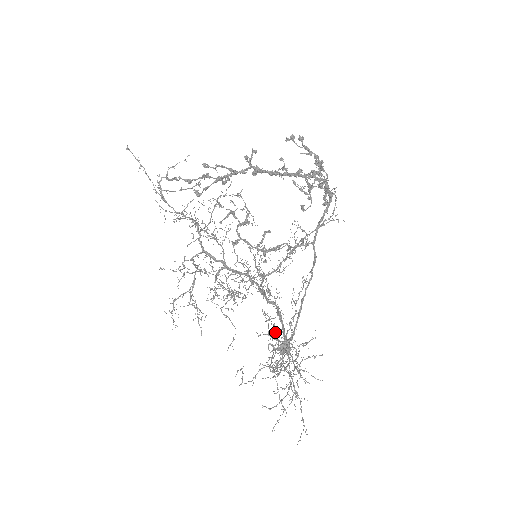
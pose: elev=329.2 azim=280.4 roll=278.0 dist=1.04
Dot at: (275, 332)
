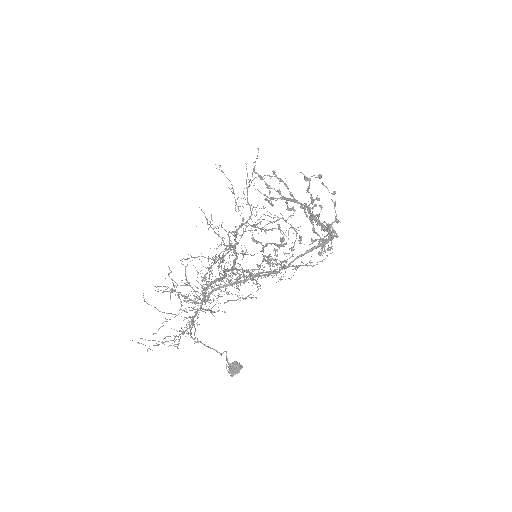
Dot at: occluded
